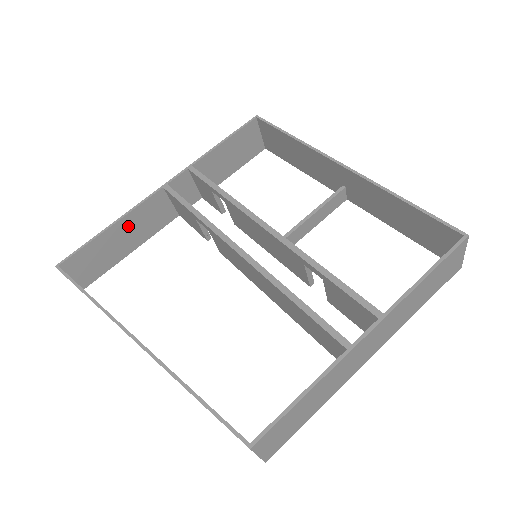
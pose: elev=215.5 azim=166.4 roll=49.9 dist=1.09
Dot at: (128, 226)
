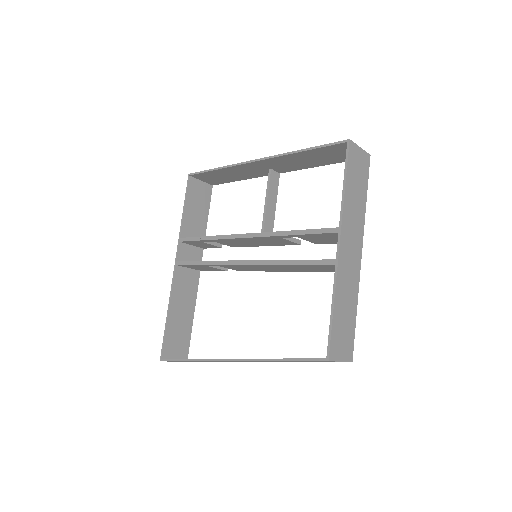
Dot at: (177, 304)
